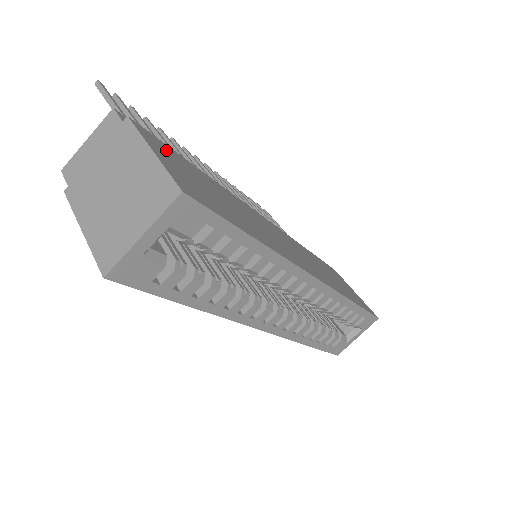
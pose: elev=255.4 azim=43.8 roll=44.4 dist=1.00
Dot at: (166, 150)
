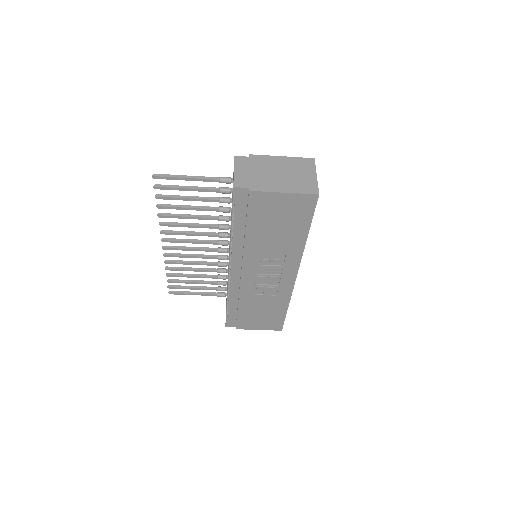
Dot at: occluded
